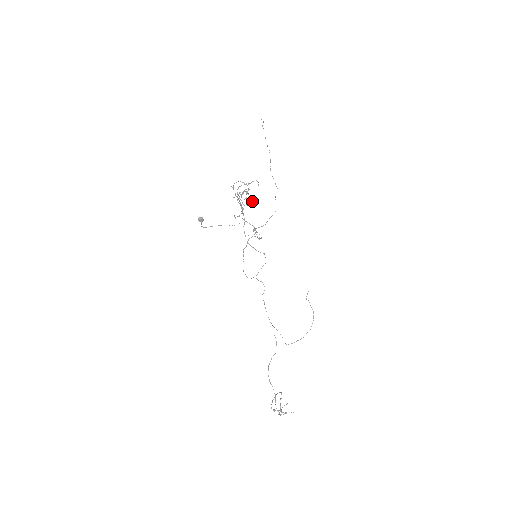
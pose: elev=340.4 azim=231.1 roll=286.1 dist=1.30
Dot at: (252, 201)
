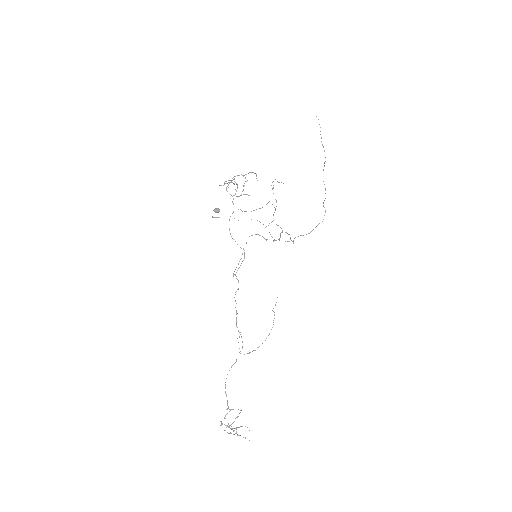
Dot at: occluded
